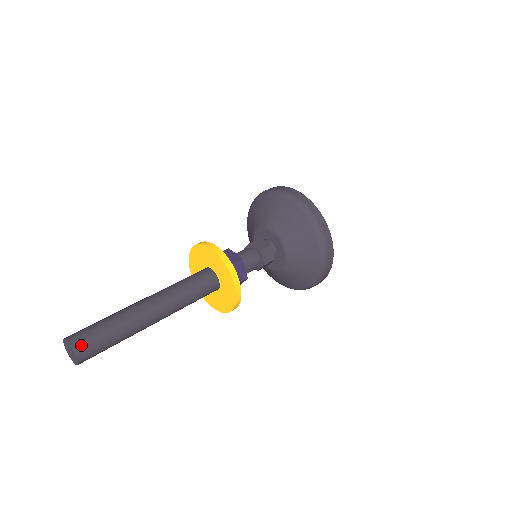
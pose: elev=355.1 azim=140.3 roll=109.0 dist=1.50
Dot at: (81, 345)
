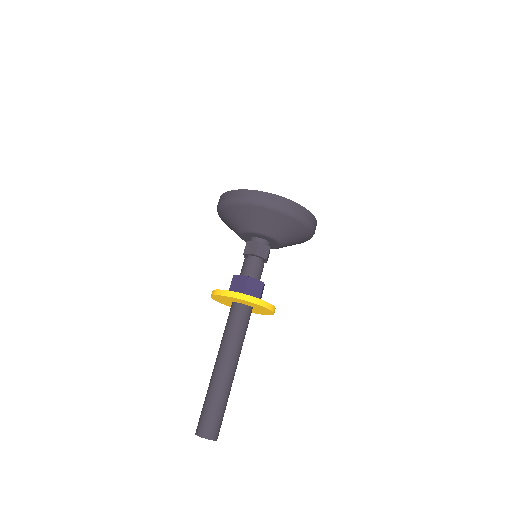
Dot at: (207, 431)
